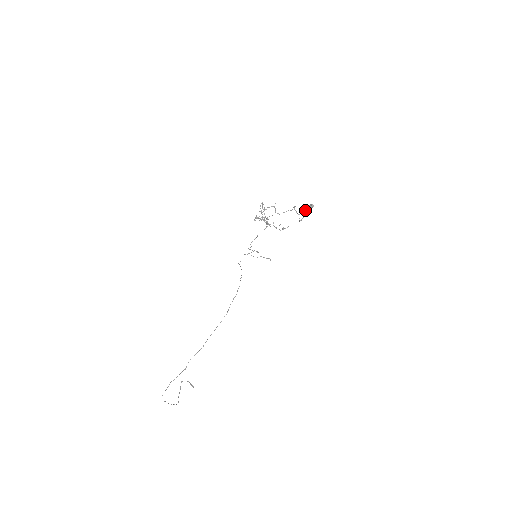
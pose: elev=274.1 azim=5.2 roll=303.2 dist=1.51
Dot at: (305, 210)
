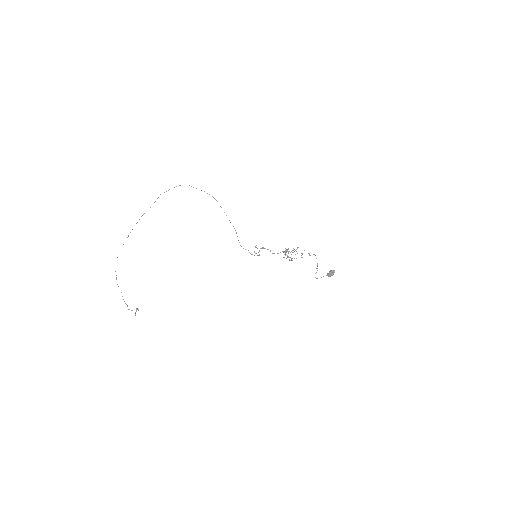
Dot at: (327, 275)
